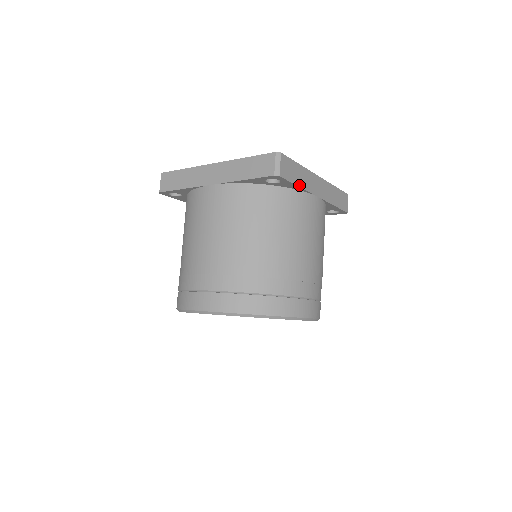
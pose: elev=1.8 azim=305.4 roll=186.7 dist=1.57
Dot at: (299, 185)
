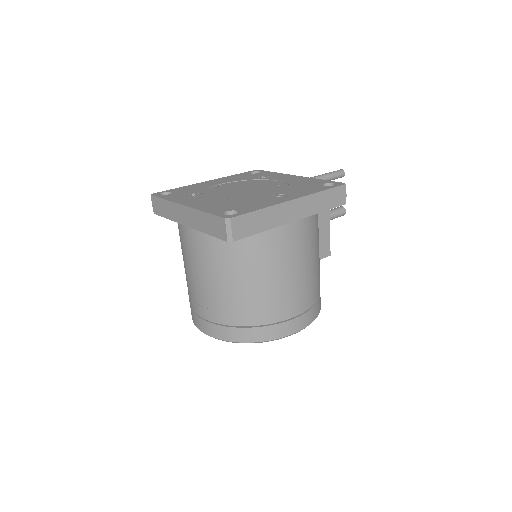
Dot at: (263, 230)
